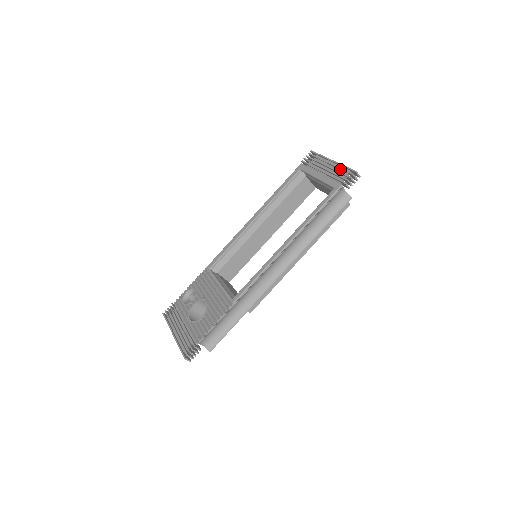
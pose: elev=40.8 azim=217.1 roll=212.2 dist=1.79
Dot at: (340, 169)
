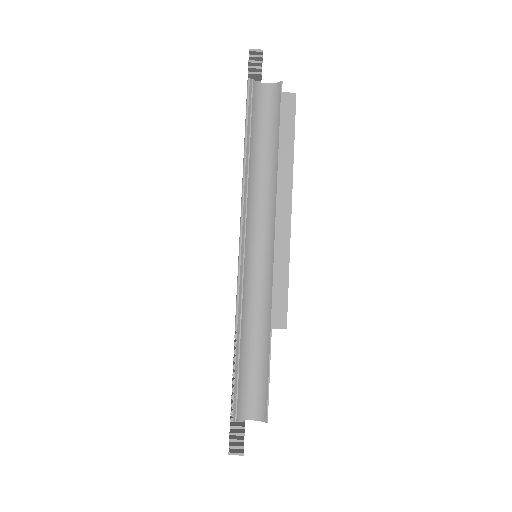
Dot at: occluded
